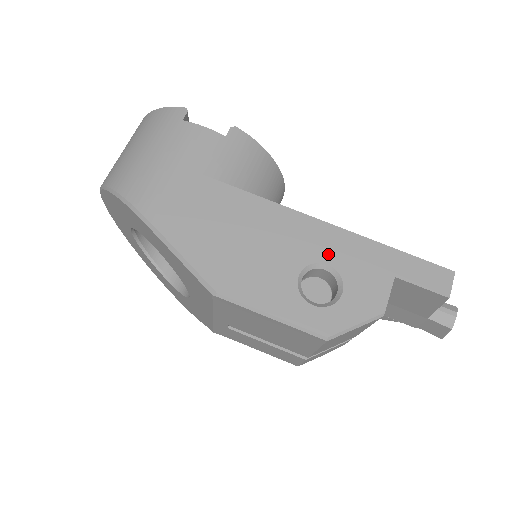
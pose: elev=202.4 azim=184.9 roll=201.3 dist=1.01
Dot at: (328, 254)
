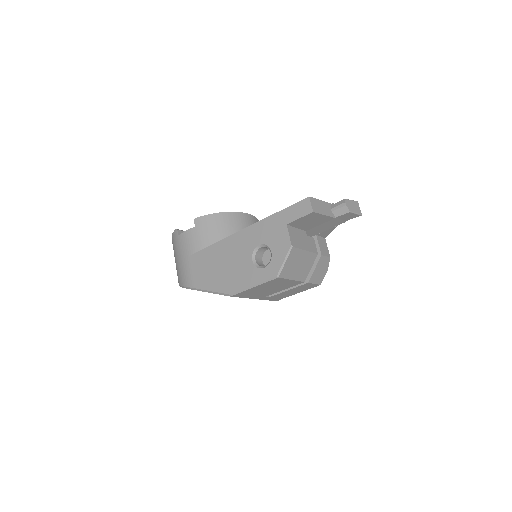
Dot at: (257, 240)
